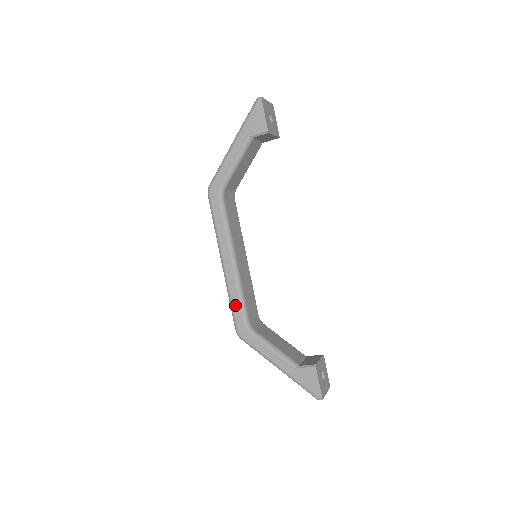
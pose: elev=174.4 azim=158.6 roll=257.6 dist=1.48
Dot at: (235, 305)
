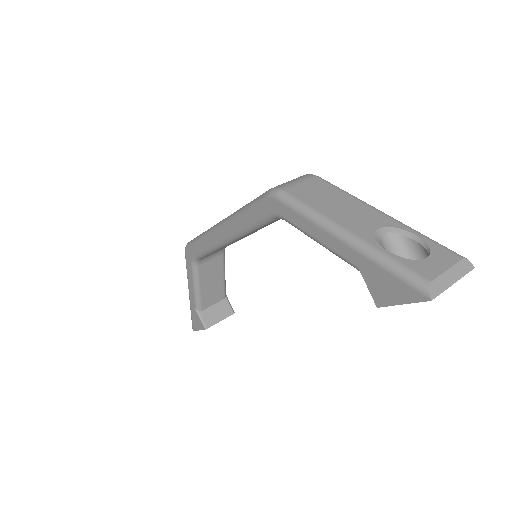
Dot at: (199, 245)
